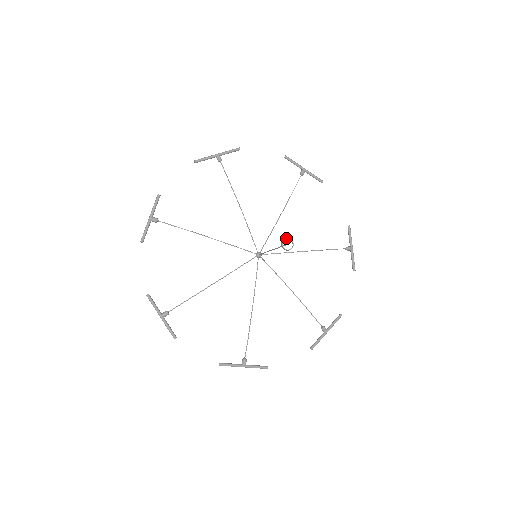
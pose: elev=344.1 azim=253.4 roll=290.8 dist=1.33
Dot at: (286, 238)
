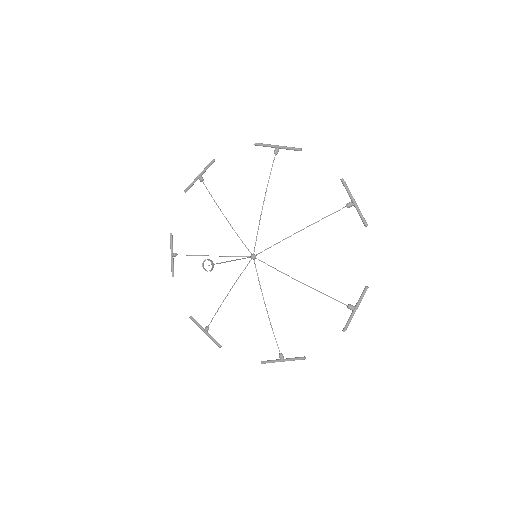
Dot at: (209, 259)
